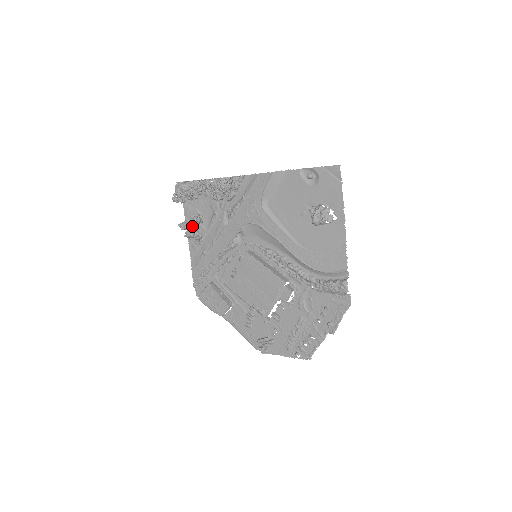
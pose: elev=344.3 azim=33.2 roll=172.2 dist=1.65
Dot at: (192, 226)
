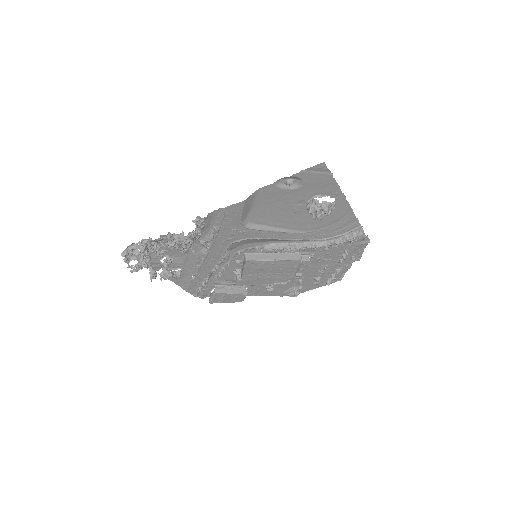
Dot at: (161, 267)
